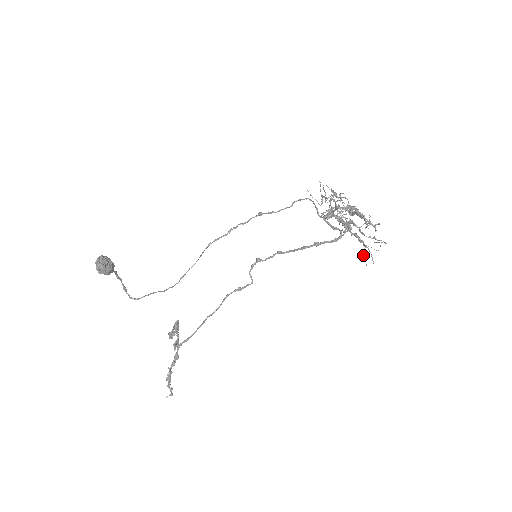
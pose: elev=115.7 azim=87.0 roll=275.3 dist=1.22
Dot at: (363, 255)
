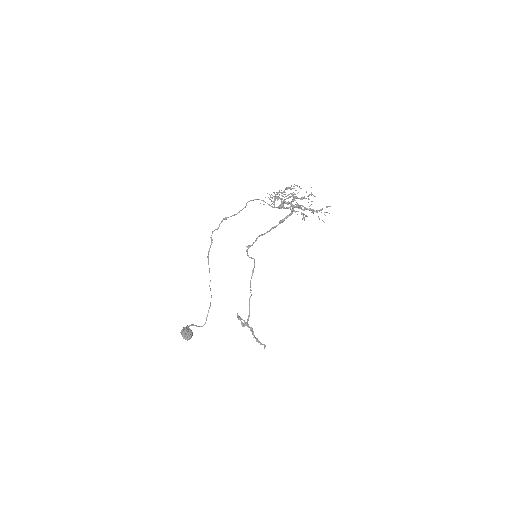
Dot at: (319, 219)
